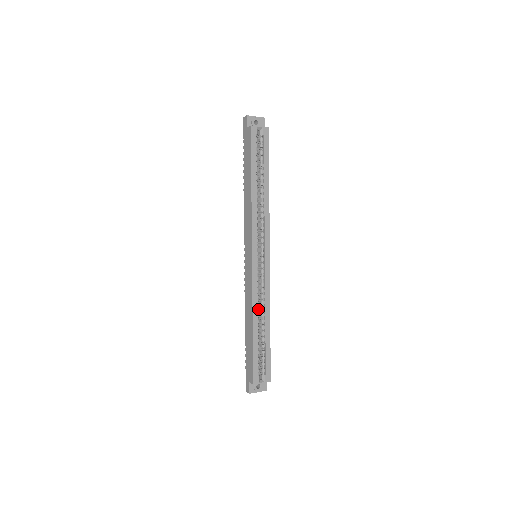
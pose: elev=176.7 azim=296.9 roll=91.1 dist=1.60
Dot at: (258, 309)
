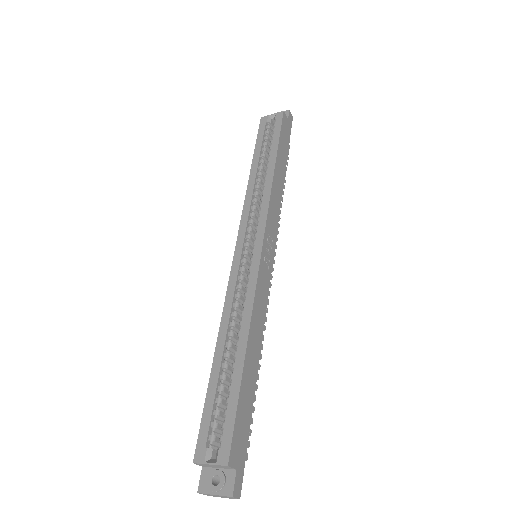
Dot at: (232, 324)
